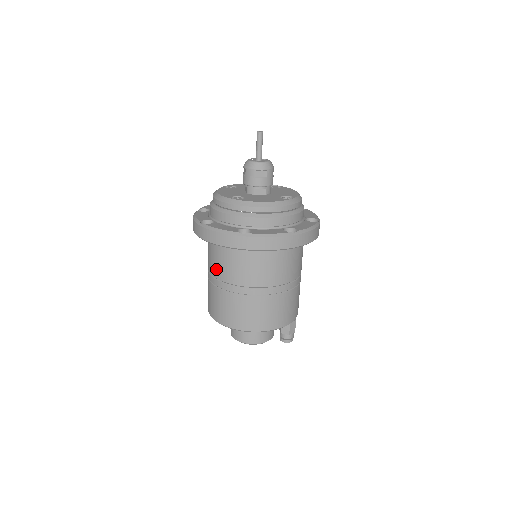
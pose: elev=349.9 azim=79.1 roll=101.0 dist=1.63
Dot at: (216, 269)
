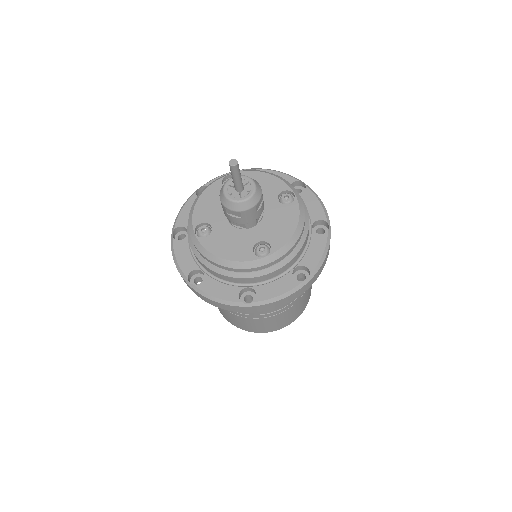
Dot at: occluded
